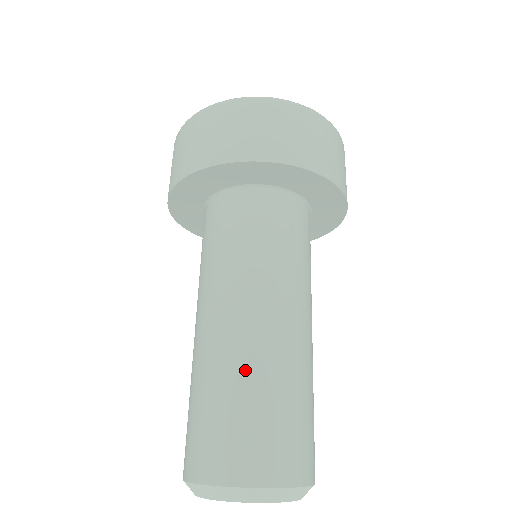
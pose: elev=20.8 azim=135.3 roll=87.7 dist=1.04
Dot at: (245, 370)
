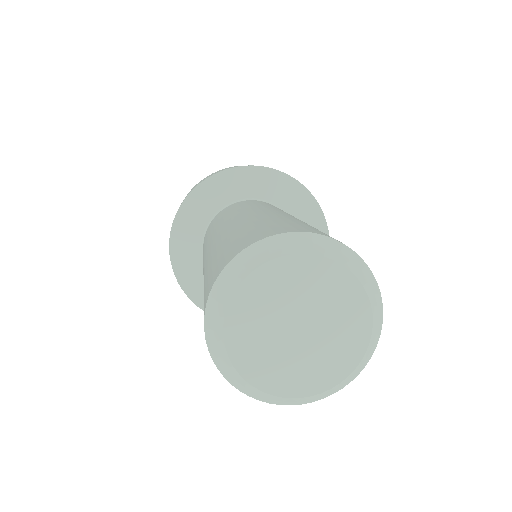
Dot at: occluded
